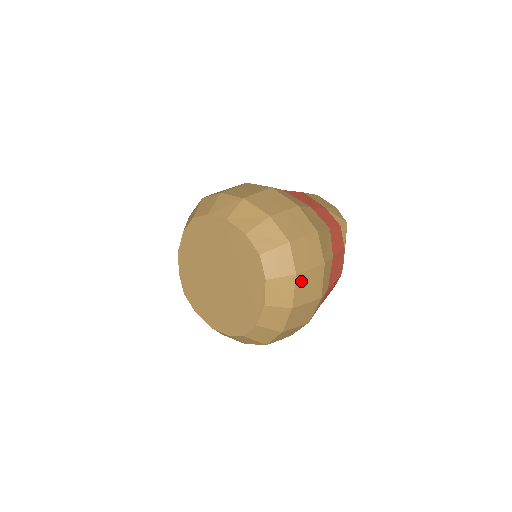
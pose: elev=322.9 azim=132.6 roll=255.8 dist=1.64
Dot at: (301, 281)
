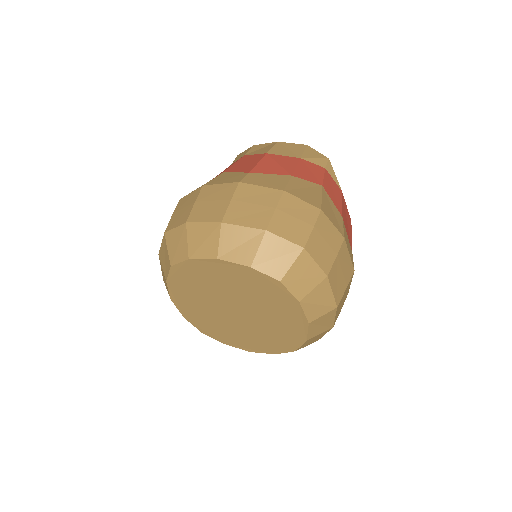
Dot at: (333, 277)
